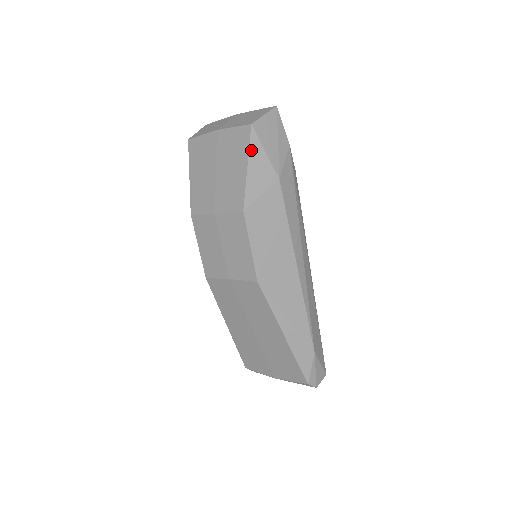
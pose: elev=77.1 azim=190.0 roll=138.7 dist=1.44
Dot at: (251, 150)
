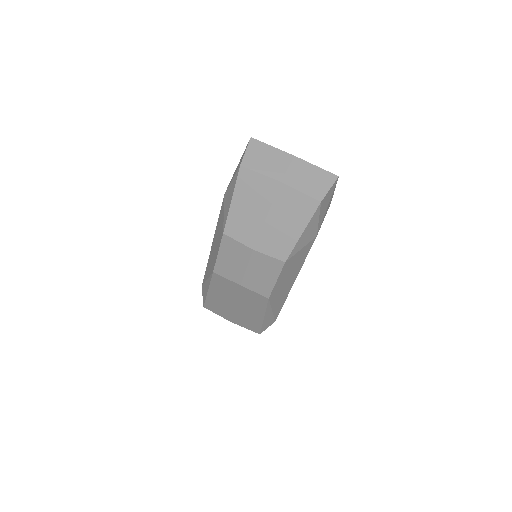
Dot at: (311, 220)
